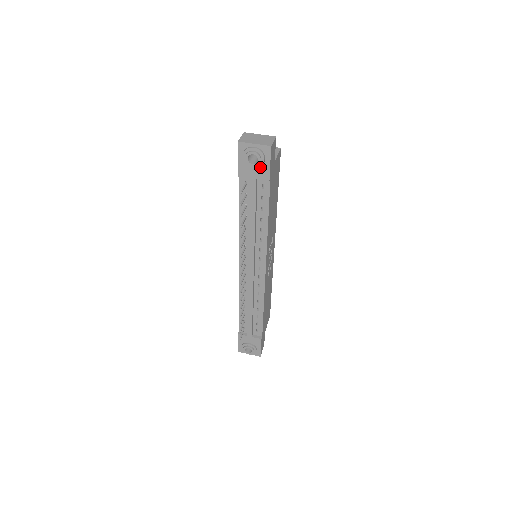
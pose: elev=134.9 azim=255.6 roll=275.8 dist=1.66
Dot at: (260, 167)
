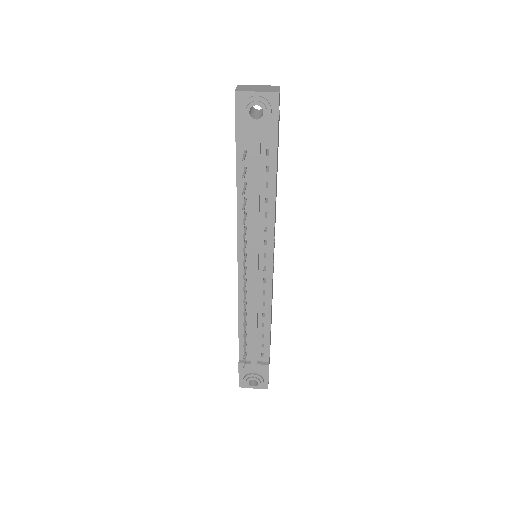
Dot at: (265, 124)
